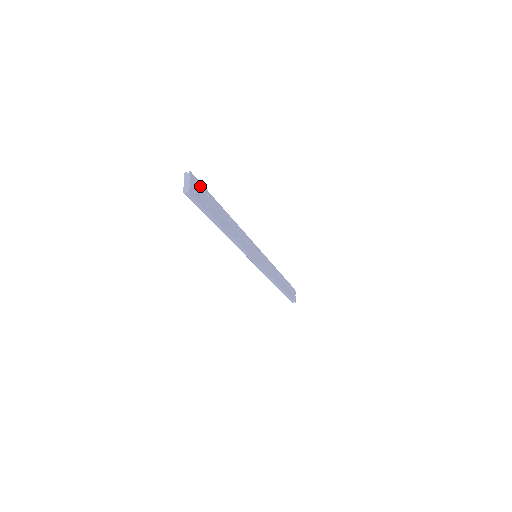
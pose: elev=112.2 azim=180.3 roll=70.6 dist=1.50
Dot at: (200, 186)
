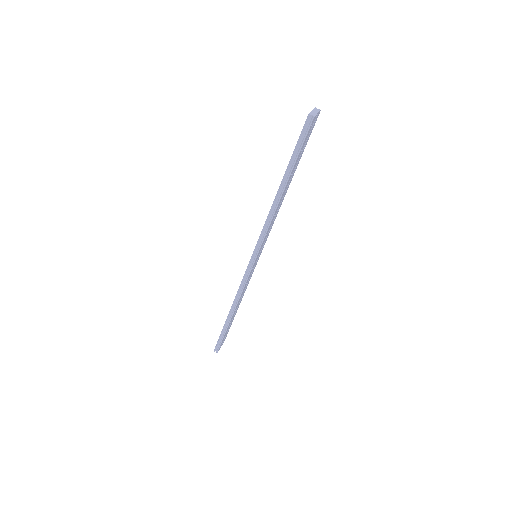
Dot at: (311, 131)
